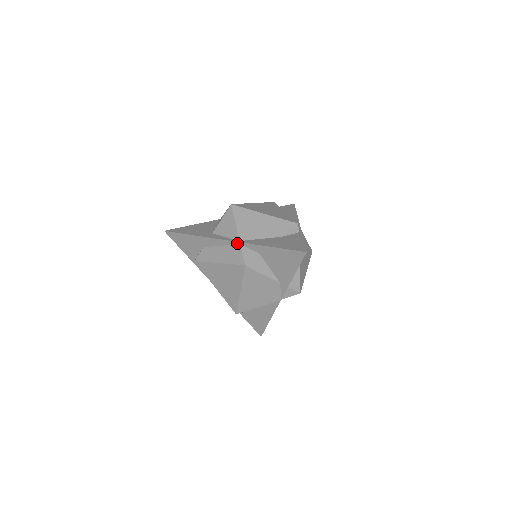
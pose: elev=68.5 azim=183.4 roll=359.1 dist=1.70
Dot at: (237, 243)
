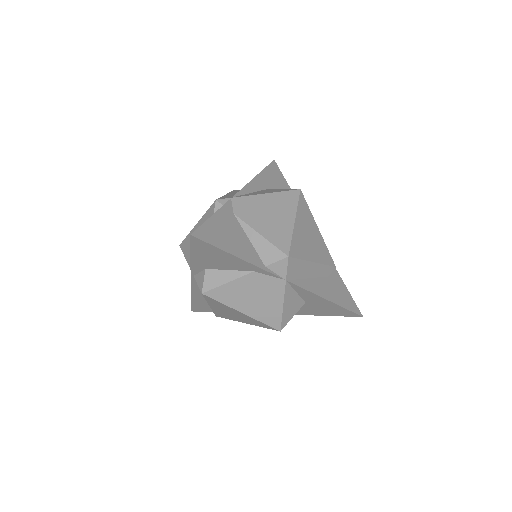
Dot at: (193, 277)
